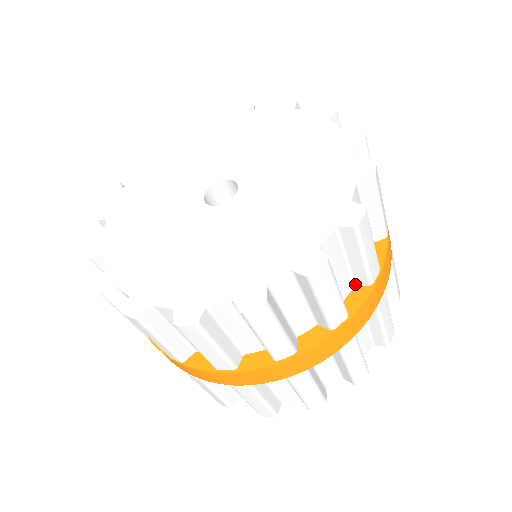
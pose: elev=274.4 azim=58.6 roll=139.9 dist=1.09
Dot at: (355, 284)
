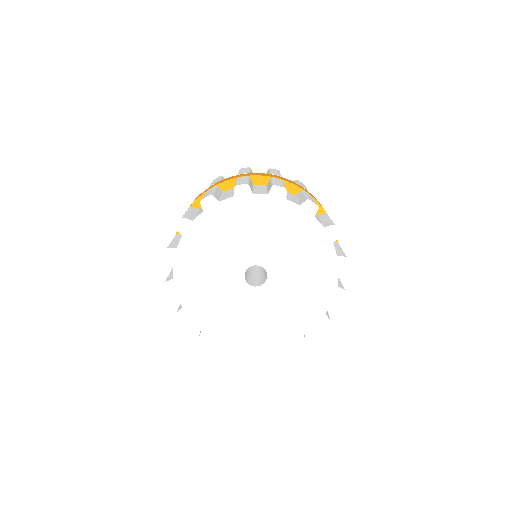
Dot at: occluded
